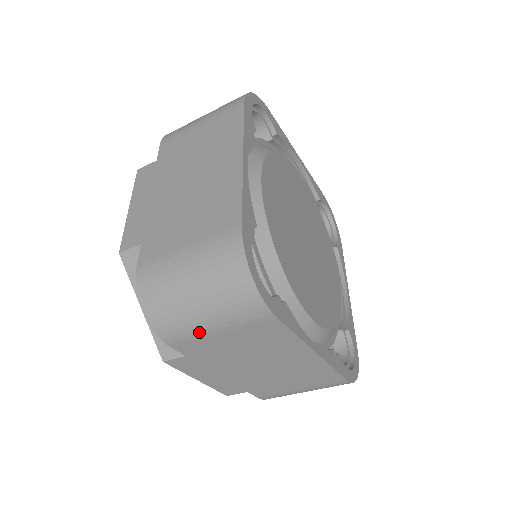
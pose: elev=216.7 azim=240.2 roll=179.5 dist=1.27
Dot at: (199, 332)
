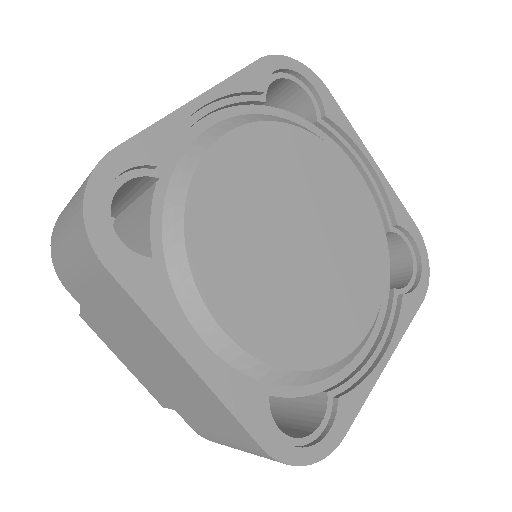
Dot at: occluded
